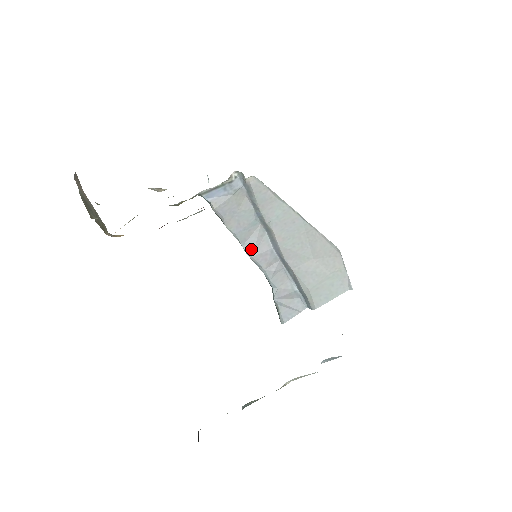
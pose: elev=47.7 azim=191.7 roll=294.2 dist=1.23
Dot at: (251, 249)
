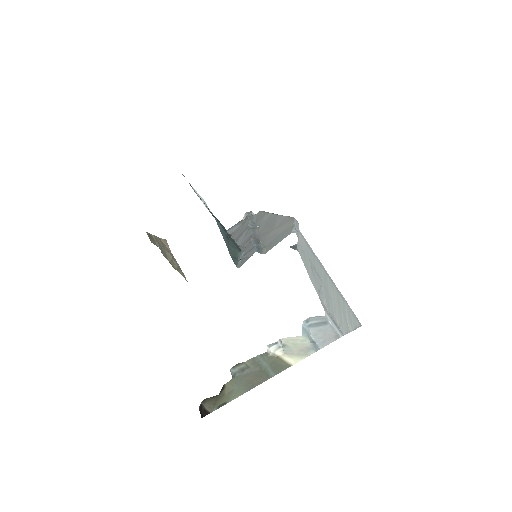
Dot at: (240, 242)
